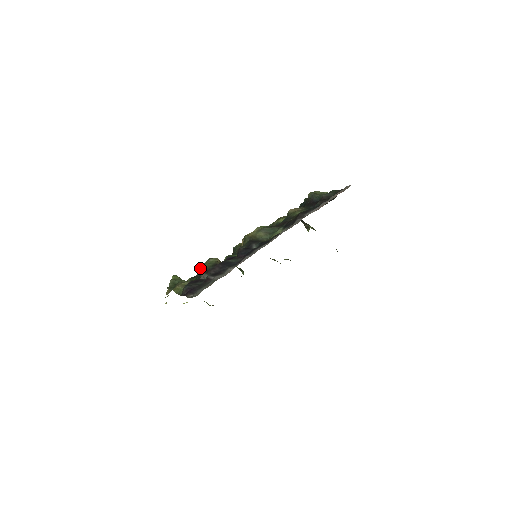
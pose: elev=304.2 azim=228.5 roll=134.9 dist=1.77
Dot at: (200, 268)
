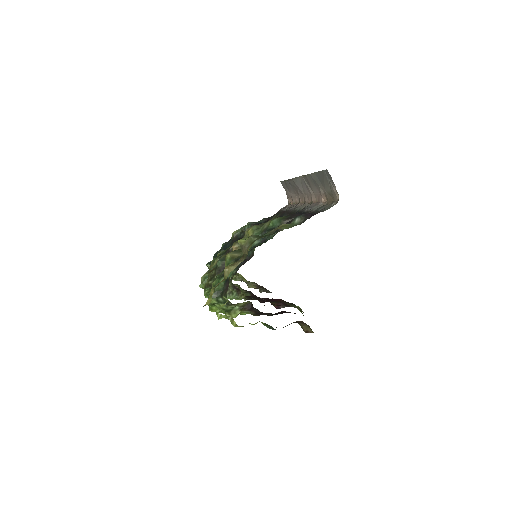
Dot at: (232, 255)
